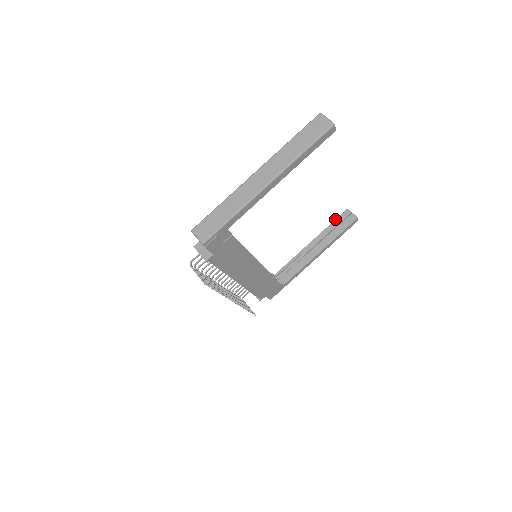
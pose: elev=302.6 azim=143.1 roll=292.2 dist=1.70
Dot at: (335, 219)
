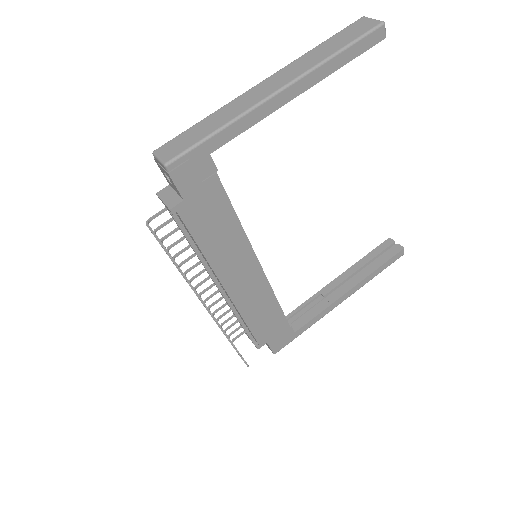
Dot at: (372, 250)
